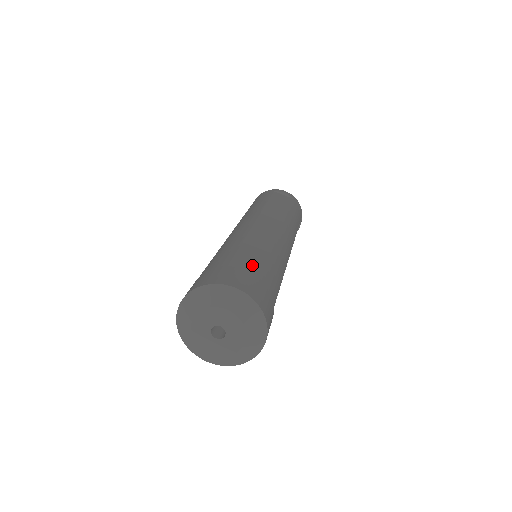
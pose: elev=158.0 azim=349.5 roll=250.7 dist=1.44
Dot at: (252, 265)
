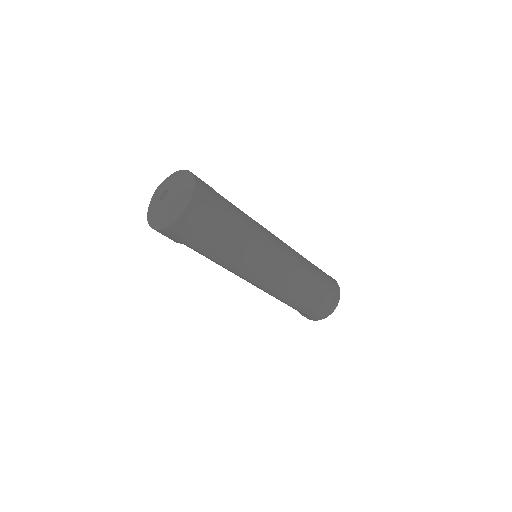
Dot at: occluded
